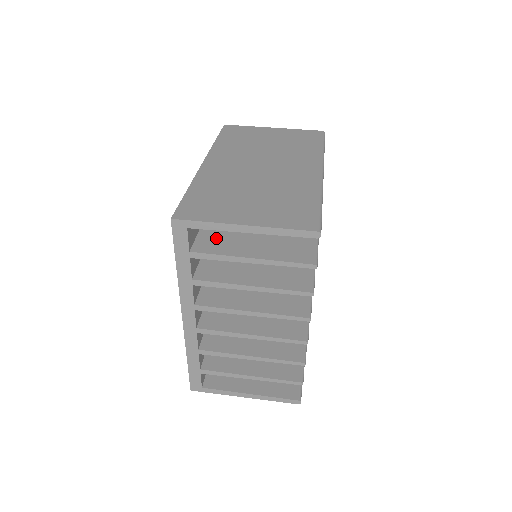
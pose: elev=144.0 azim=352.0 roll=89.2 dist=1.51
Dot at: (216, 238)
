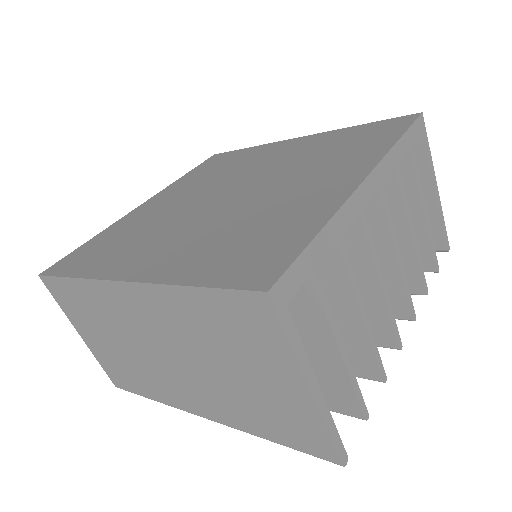
Dot at: occluded
